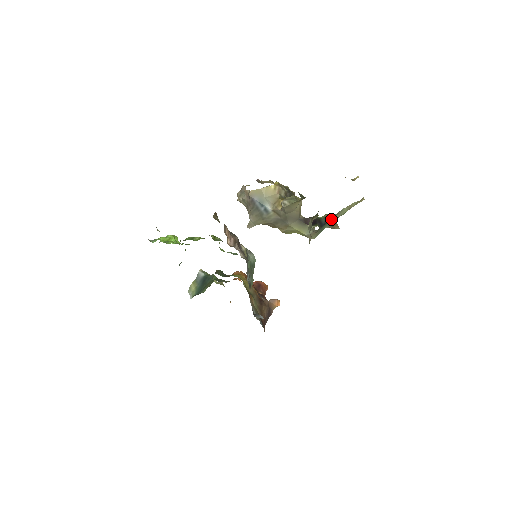
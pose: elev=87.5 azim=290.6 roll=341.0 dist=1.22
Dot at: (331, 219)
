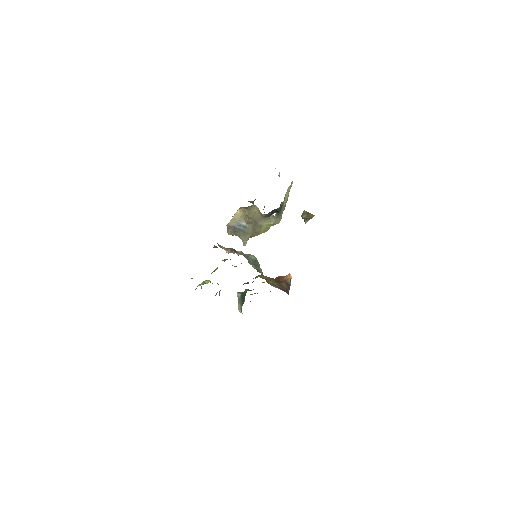
Dot at: (282, 205)
